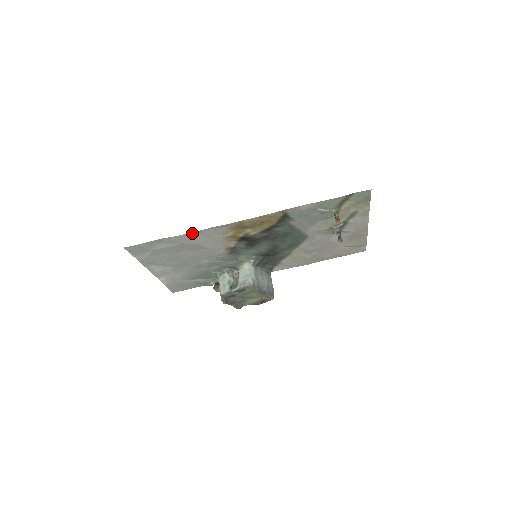
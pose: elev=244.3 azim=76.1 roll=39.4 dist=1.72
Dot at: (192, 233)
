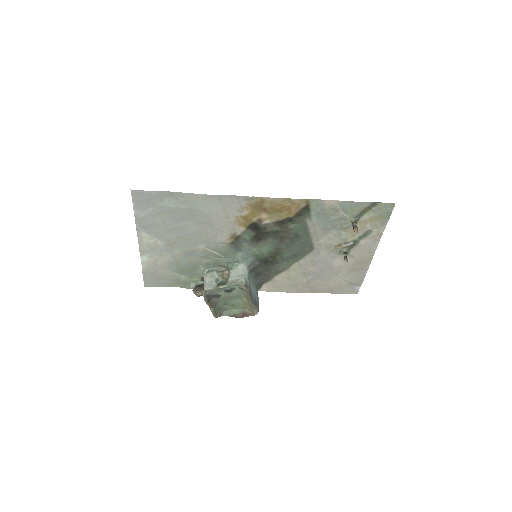
Dot at: (210, 195)
